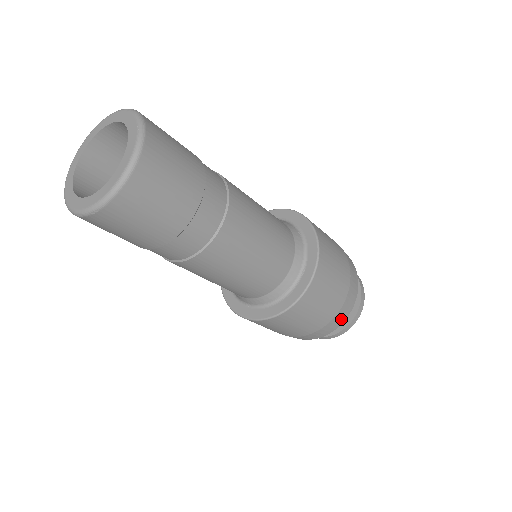
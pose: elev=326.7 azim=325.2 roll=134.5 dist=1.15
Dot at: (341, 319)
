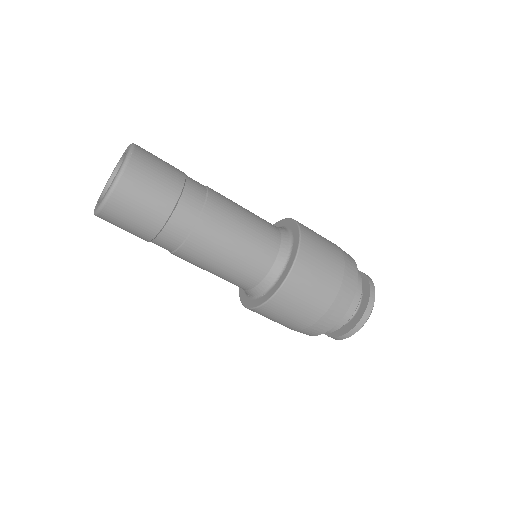
Dot at: (307, 334)
